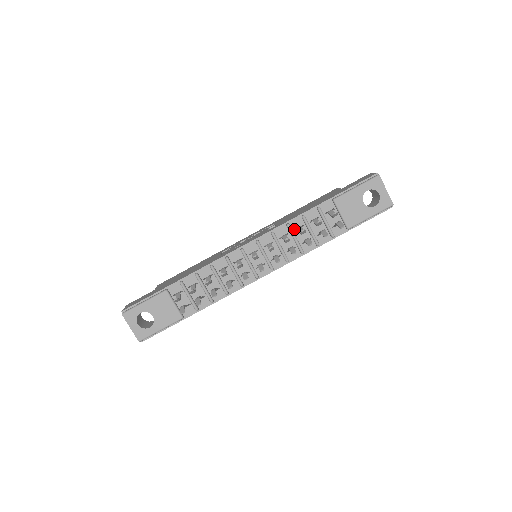
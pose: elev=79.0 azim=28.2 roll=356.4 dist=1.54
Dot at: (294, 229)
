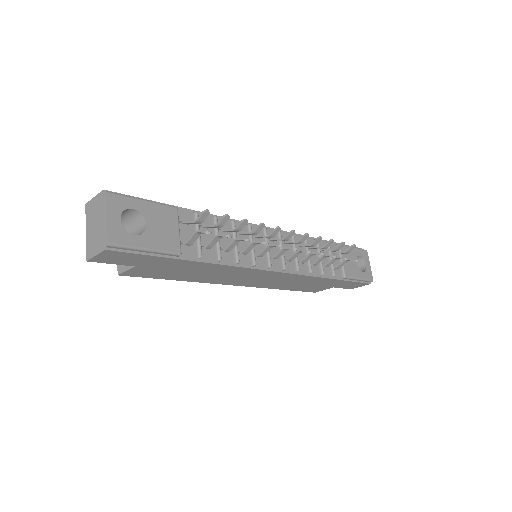
Dot at: occluded
